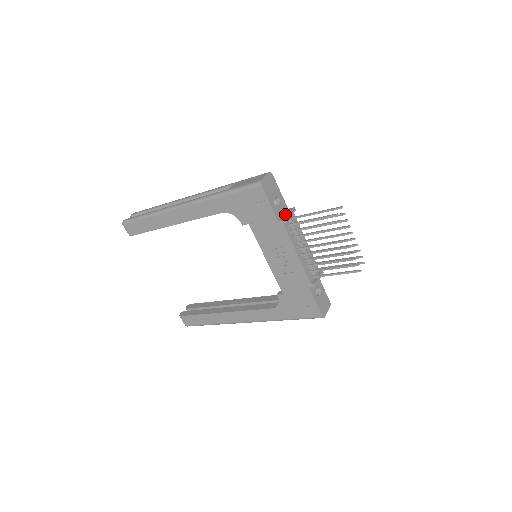
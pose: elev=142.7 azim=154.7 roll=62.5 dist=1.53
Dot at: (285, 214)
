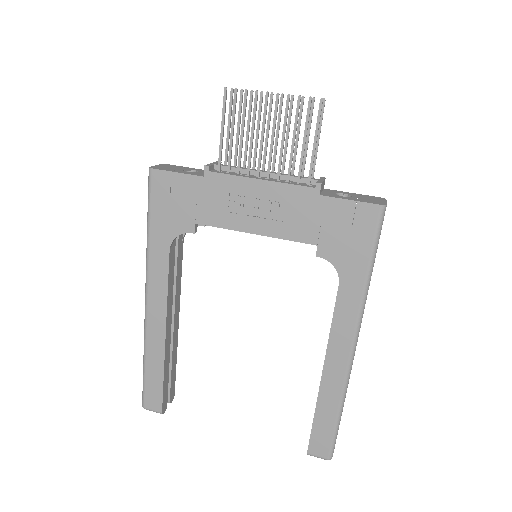
Dot at: occluded
